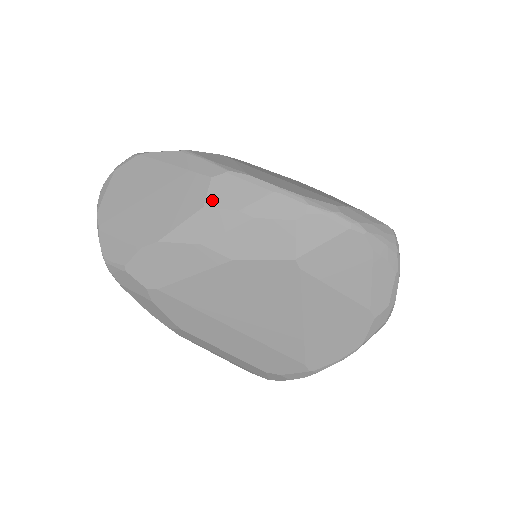
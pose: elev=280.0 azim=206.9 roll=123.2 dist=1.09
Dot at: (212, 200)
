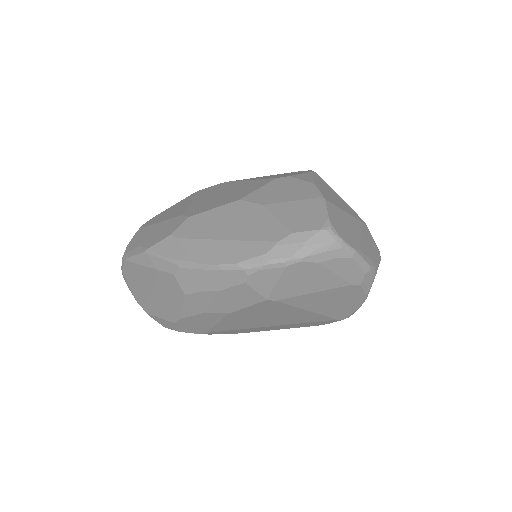
Dot at: (186, 289)
